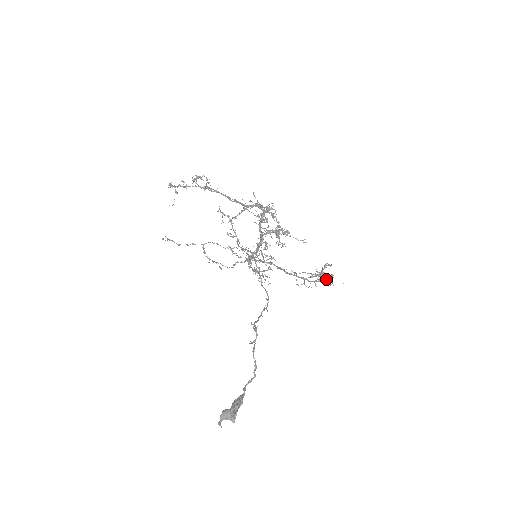
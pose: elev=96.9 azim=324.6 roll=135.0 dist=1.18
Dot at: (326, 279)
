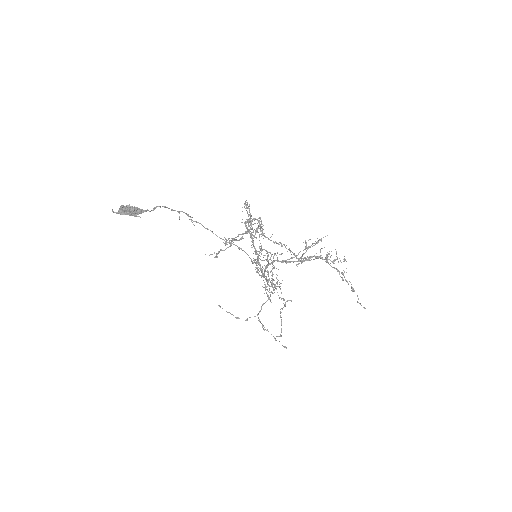
Dot at: (327, 255)
